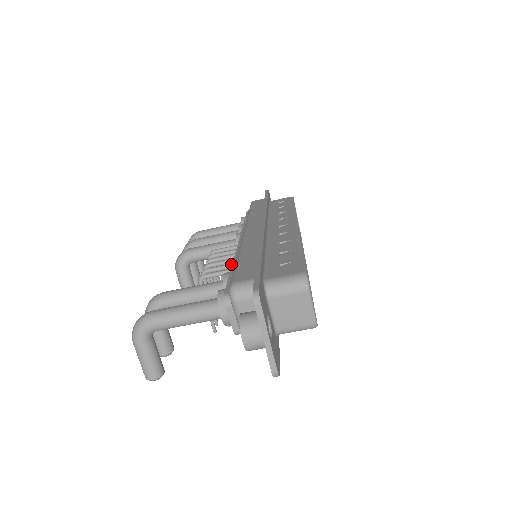
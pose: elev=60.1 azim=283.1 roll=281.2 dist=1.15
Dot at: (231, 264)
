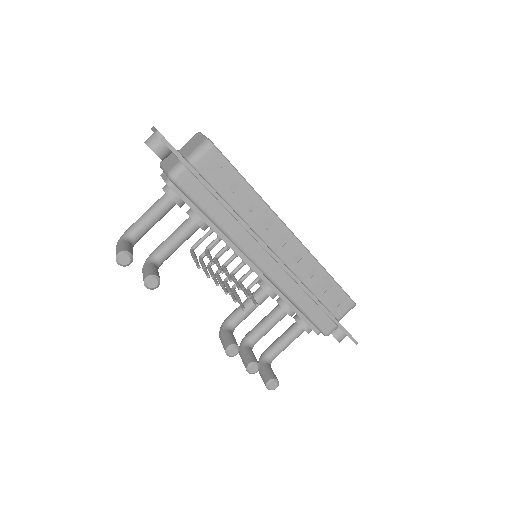
Dot at: occluded
